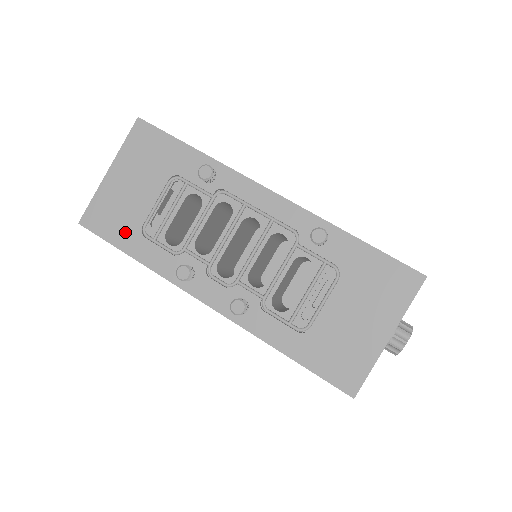
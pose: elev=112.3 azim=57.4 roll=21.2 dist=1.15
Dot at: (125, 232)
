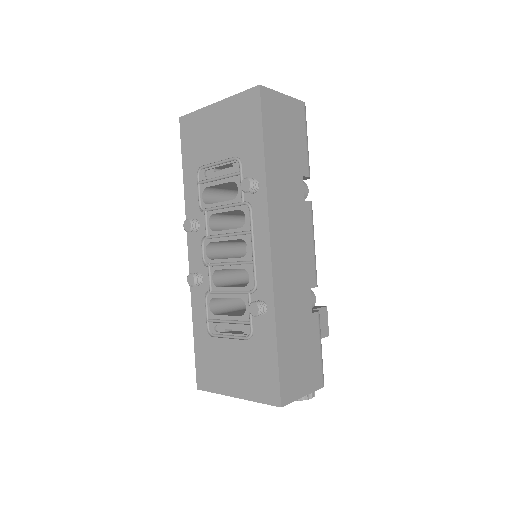
Dot at: (192, 157)
